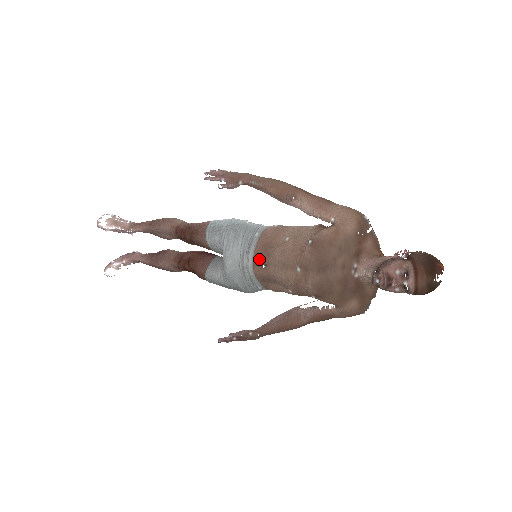
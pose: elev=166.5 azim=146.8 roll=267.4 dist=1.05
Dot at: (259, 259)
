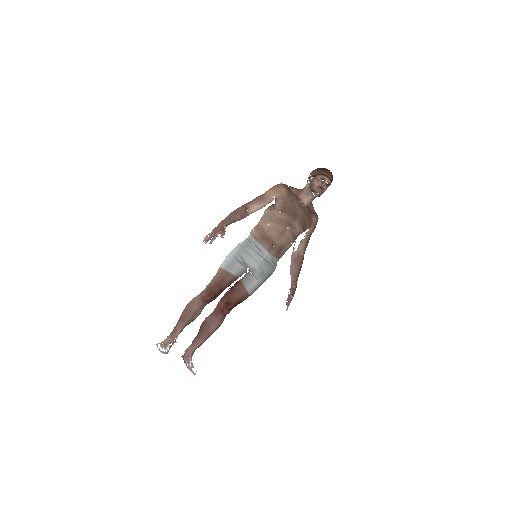
Dot at: (269, 246)
